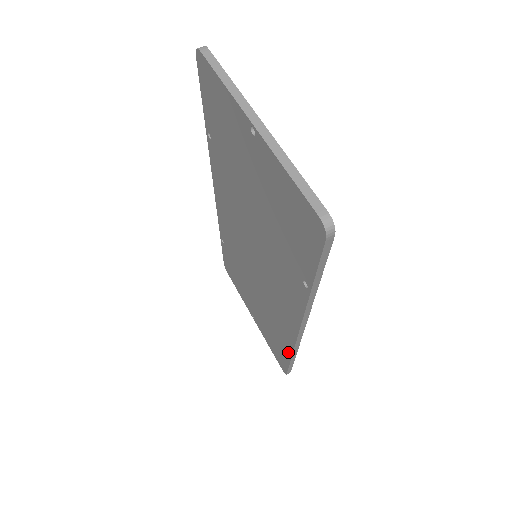
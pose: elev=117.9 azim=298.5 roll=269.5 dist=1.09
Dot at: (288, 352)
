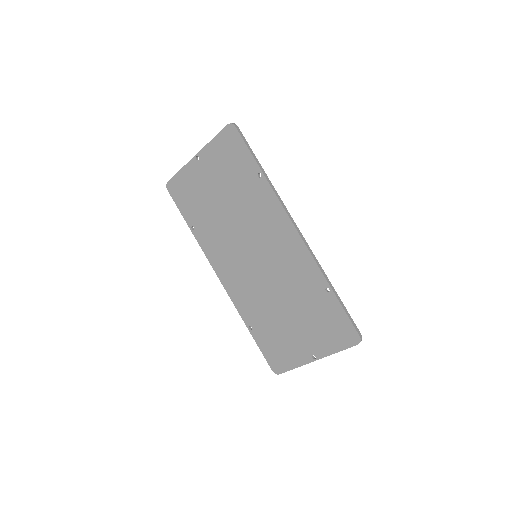
Dot at: (325, 287)
